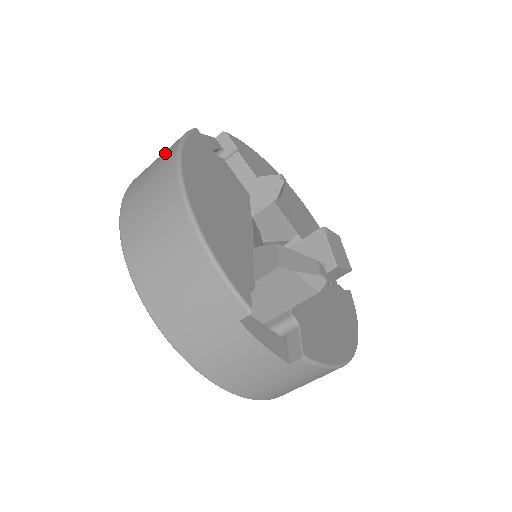
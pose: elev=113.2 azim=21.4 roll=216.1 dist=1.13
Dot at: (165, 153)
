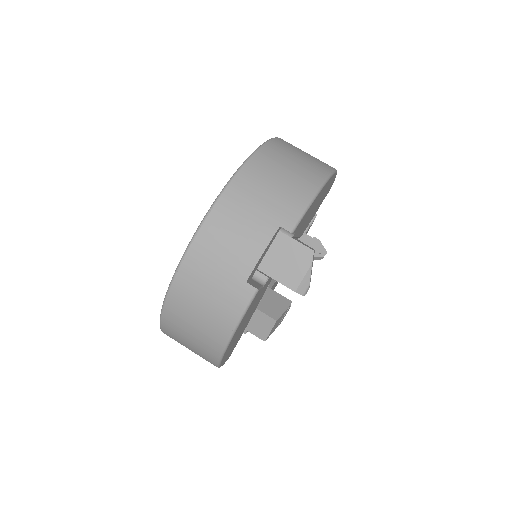
Dot at: occluded
